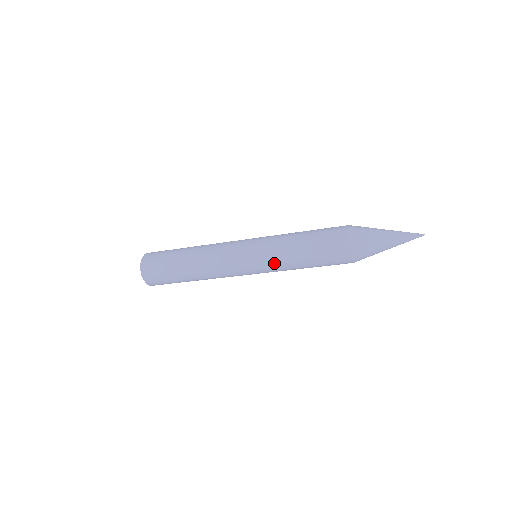
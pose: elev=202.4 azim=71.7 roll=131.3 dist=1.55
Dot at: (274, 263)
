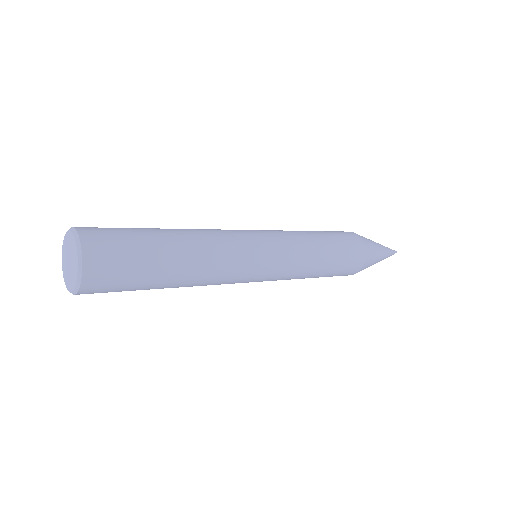
Dot at: occluded
